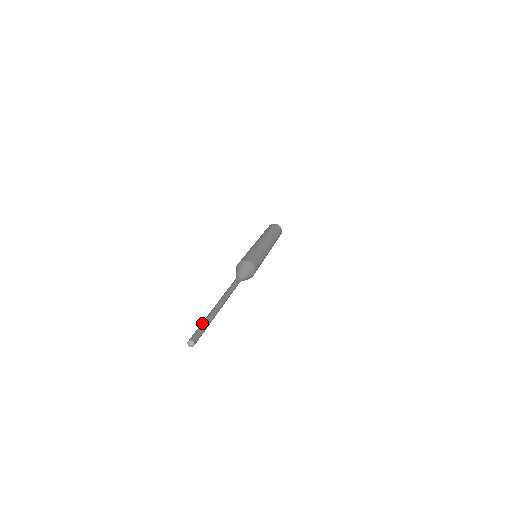
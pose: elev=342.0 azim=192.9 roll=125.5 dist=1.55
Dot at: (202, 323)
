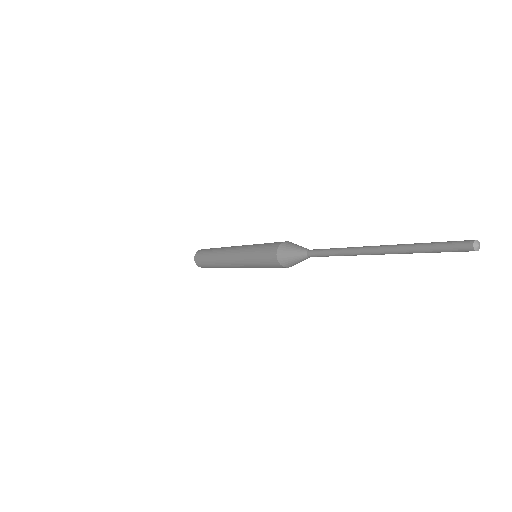
Dot at: (430, 243)
